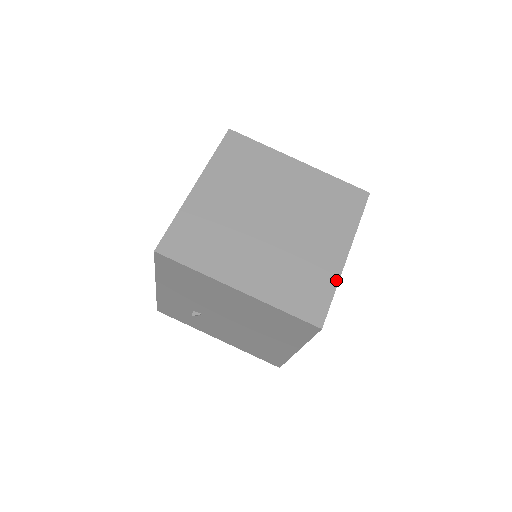
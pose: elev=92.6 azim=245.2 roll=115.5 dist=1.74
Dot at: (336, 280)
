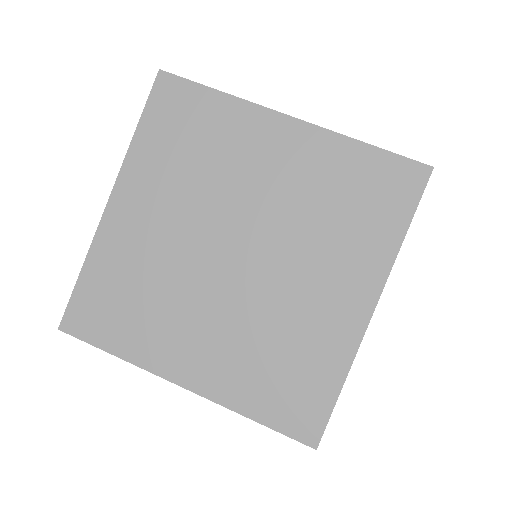
Dot at: (347, 361)
